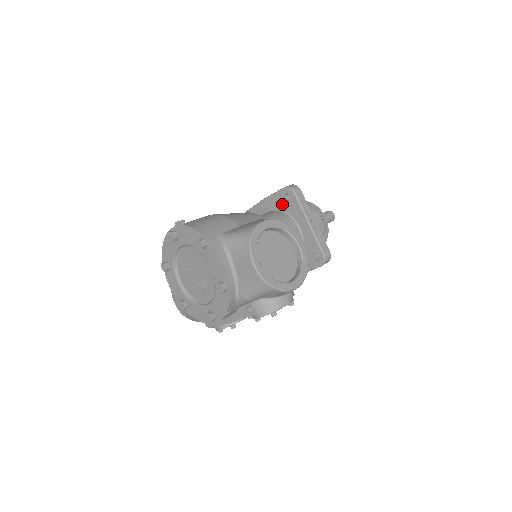
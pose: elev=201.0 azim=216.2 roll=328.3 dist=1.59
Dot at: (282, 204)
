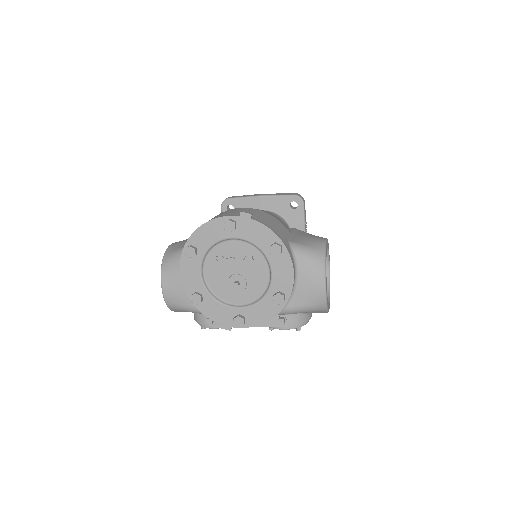
Dot at: (283, 209)
